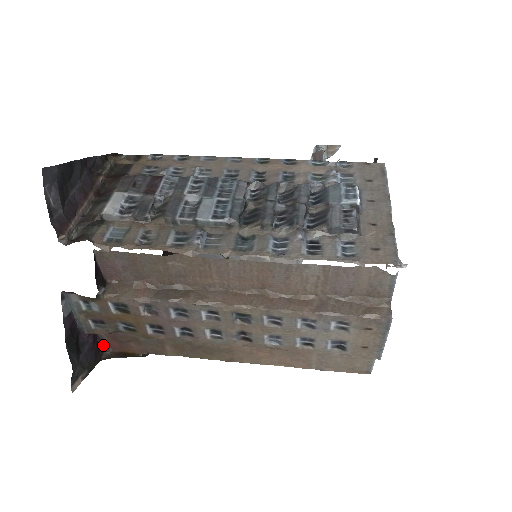
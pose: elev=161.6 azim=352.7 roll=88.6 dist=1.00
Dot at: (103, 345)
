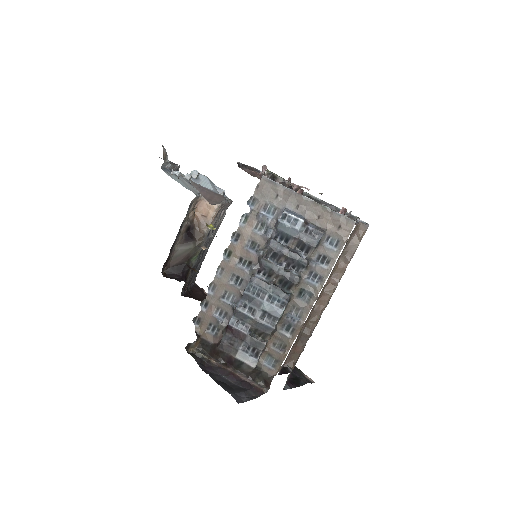
Dot at: occluded
